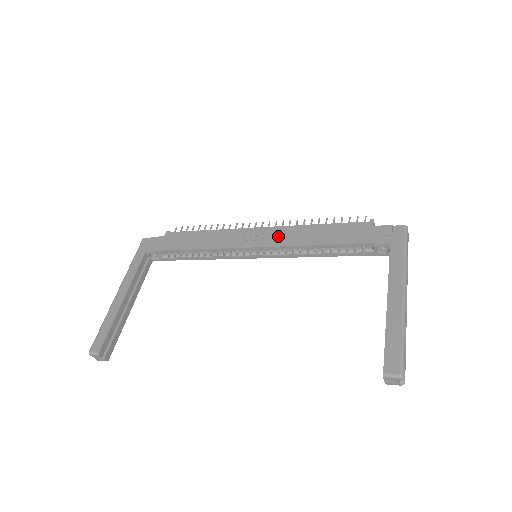
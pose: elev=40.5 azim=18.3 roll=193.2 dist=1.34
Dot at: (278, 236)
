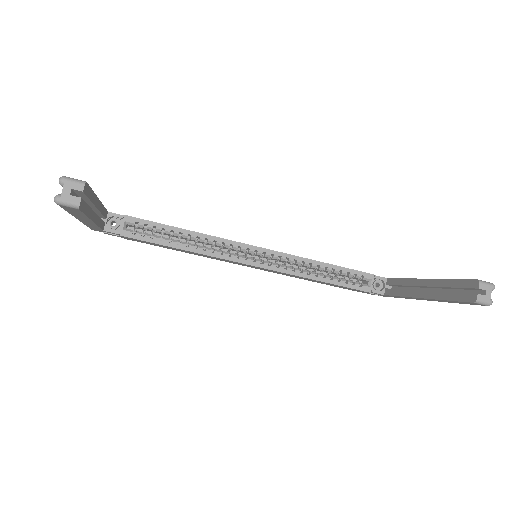
Dot at: occluded
